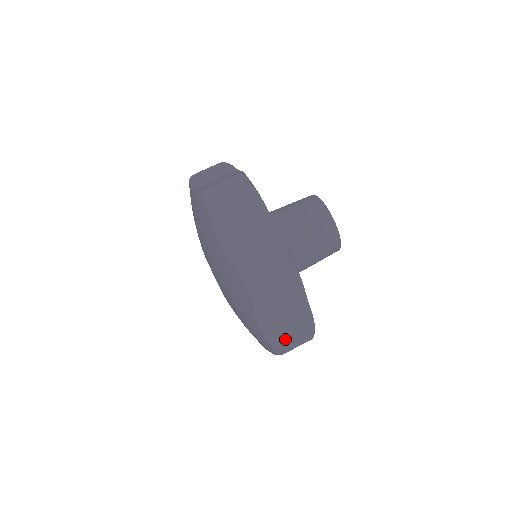
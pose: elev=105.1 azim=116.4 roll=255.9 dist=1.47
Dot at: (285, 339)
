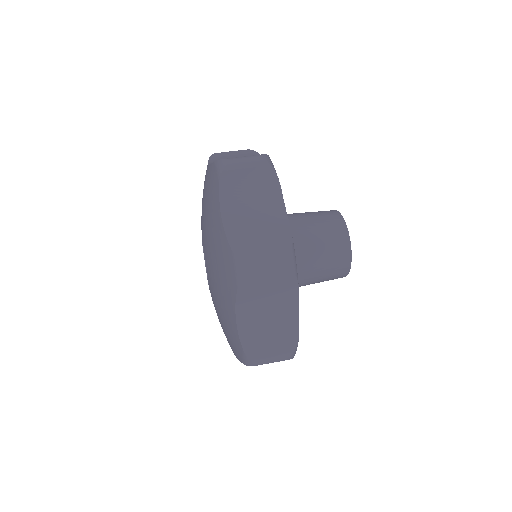
Dot at: (261, 348)
